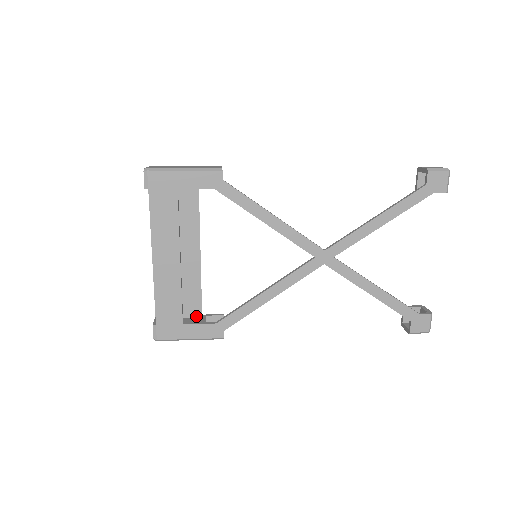
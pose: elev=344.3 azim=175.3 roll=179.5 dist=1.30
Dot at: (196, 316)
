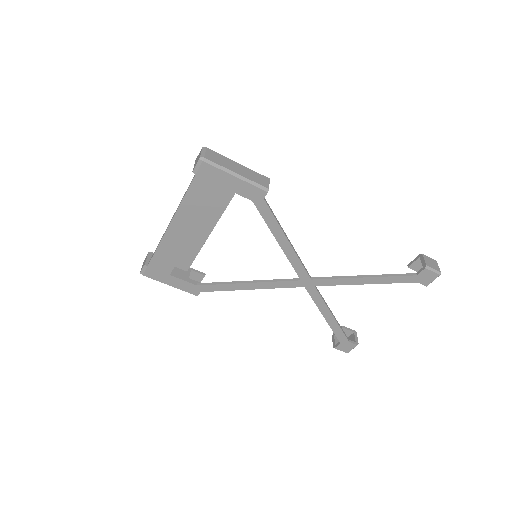
Dot at: (183, 268)
